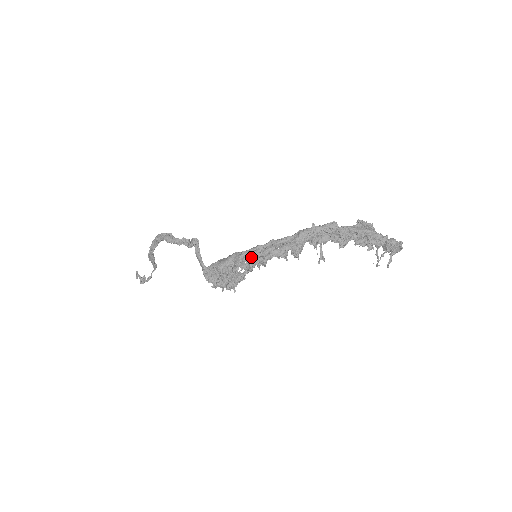
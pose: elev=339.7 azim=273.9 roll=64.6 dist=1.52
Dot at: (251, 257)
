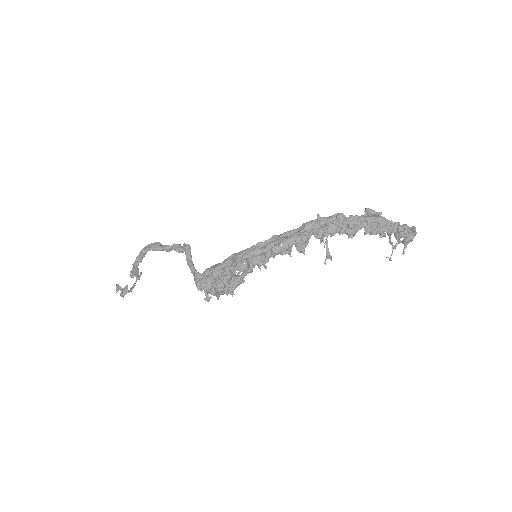
Dot at: (251, 254)
